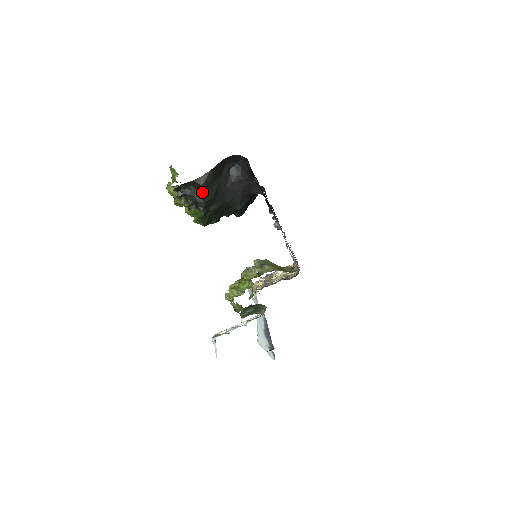
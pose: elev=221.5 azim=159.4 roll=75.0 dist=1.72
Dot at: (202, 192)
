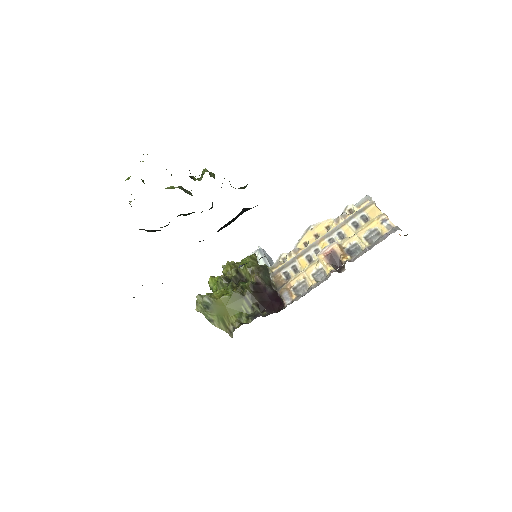
Dot at: occluded
